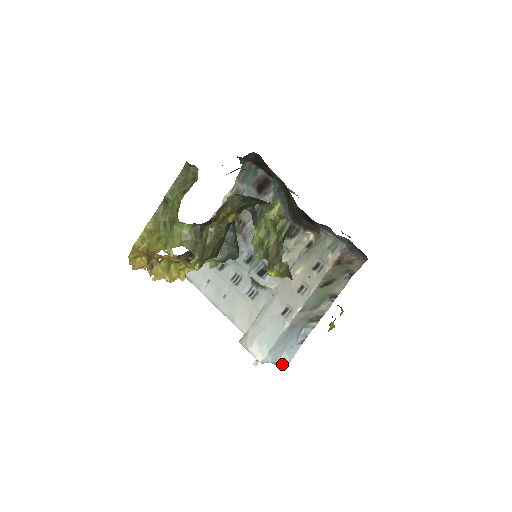
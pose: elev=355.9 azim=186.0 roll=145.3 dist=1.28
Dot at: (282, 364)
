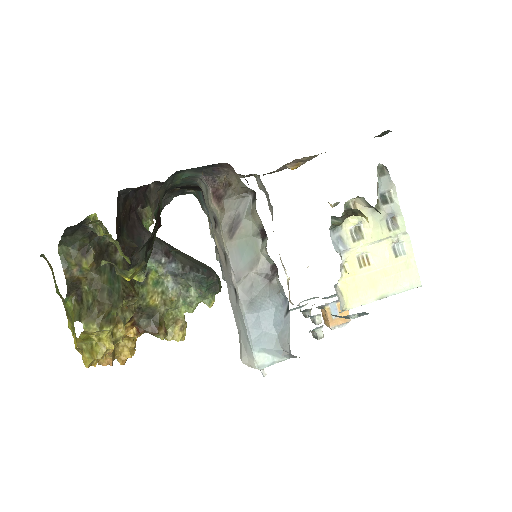
Dot at: (288, 352)
